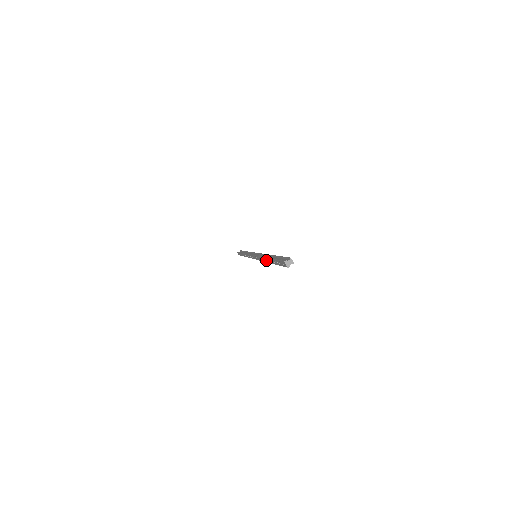
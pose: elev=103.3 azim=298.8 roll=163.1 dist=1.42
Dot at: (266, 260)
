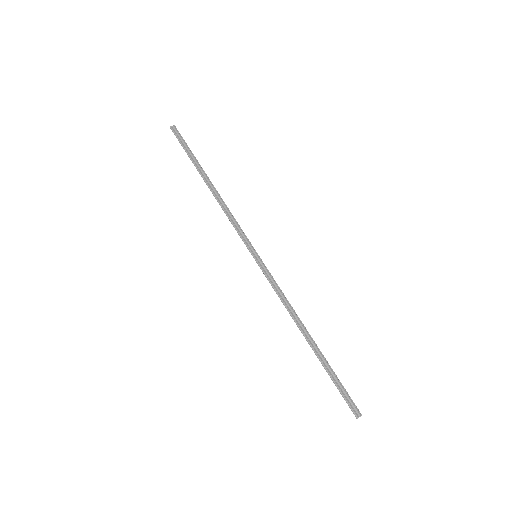
Dot at: occluded
